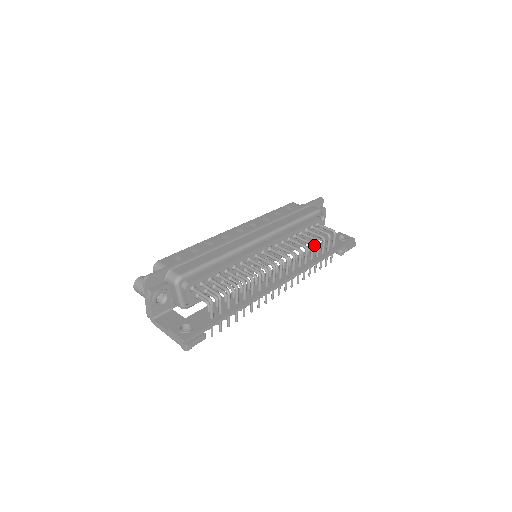
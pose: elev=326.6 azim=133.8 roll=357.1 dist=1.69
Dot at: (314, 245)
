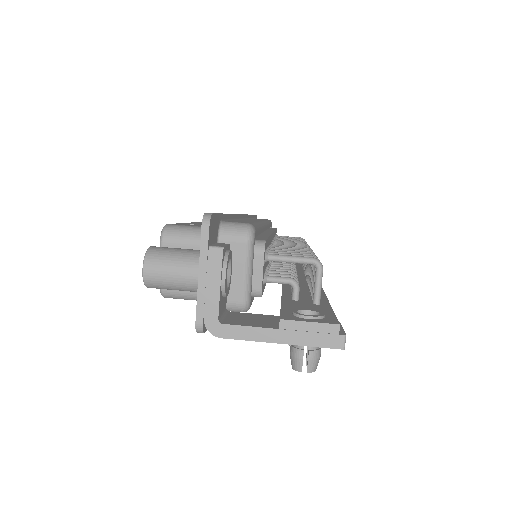
Dot at: occluded
